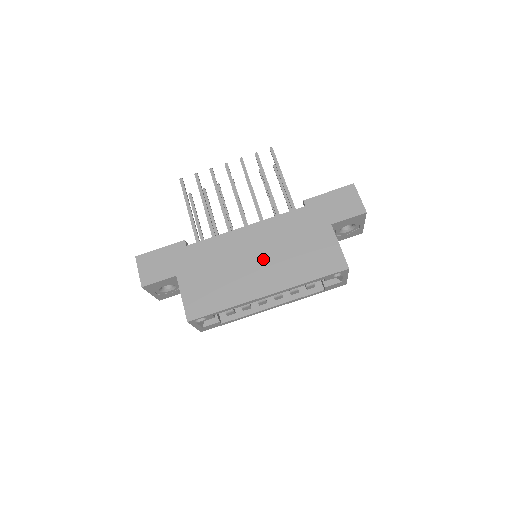
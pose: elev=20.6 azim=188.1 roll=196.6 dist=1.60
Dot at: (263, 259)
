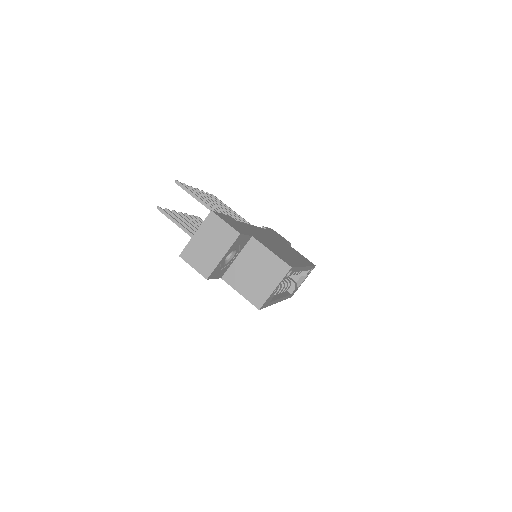
Dot at: occluded
